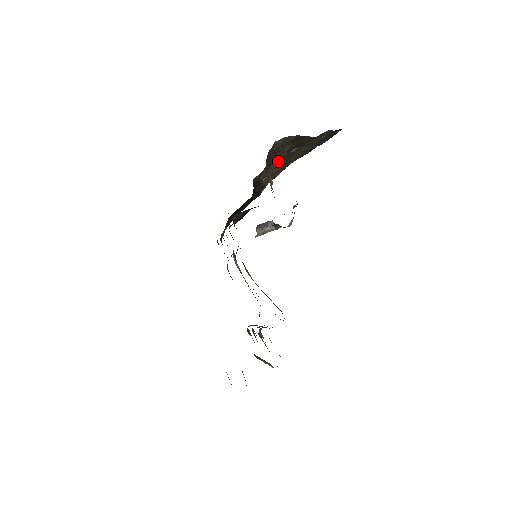
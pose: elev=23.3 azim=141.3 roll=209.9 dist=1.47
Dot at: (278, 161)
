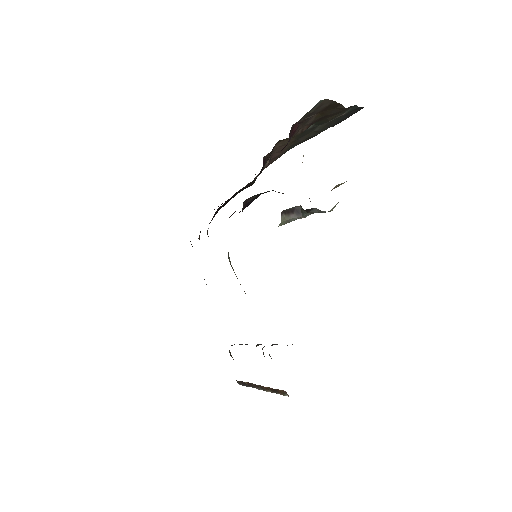
Dot at: (288, 140)
